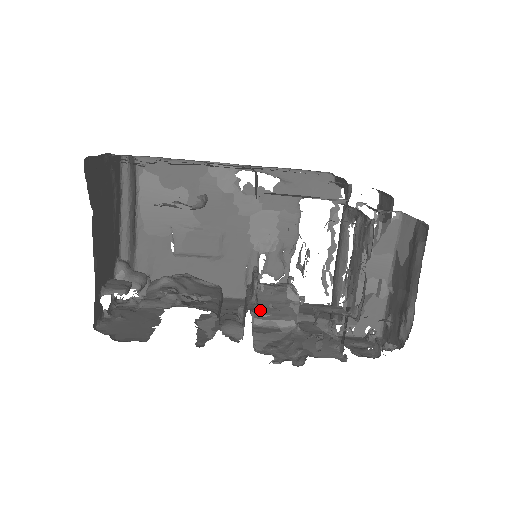
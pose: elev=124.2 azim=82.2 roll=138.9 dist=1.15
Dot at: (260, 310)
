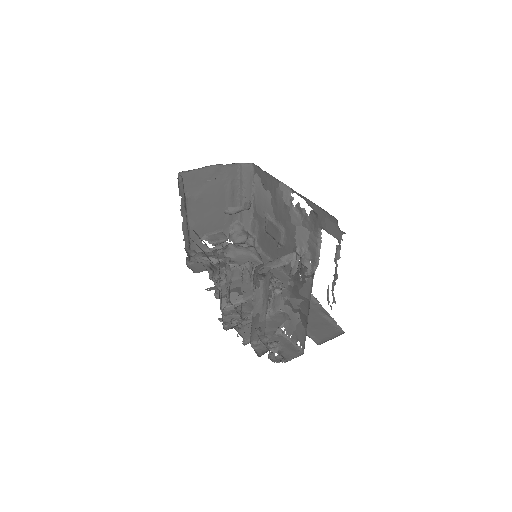
Dot at: occluded
